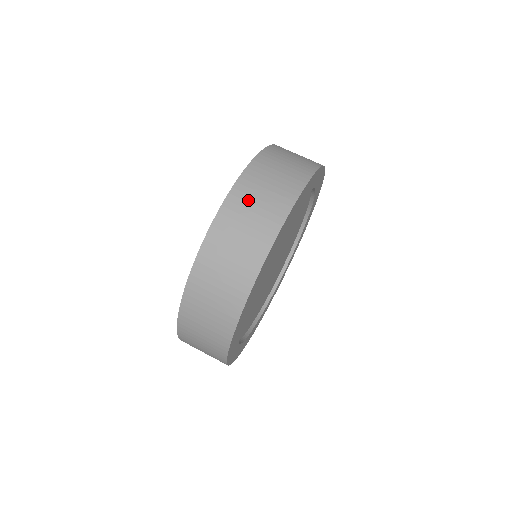
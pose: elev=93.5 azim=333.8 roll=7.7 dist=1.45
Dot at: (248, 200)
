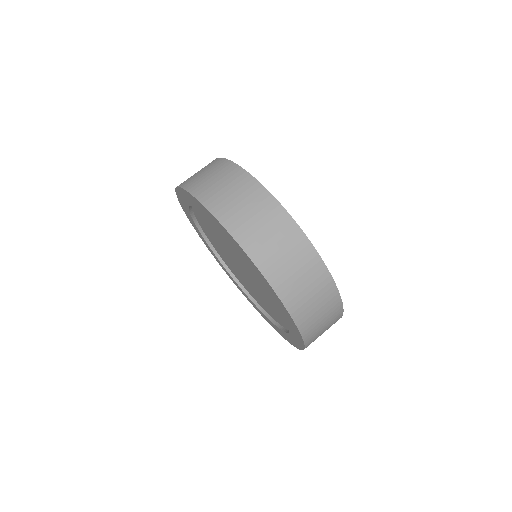
Dot at: (267, 248)
